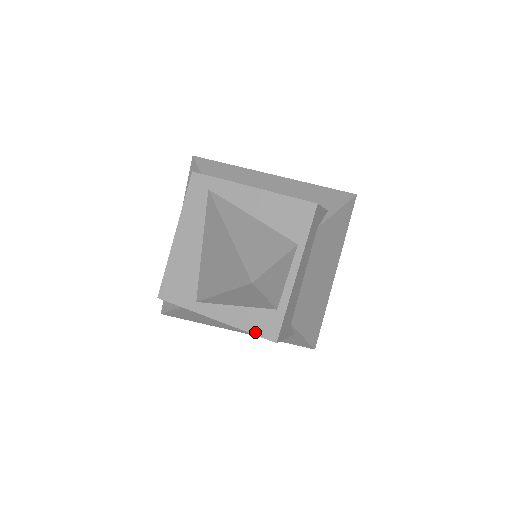
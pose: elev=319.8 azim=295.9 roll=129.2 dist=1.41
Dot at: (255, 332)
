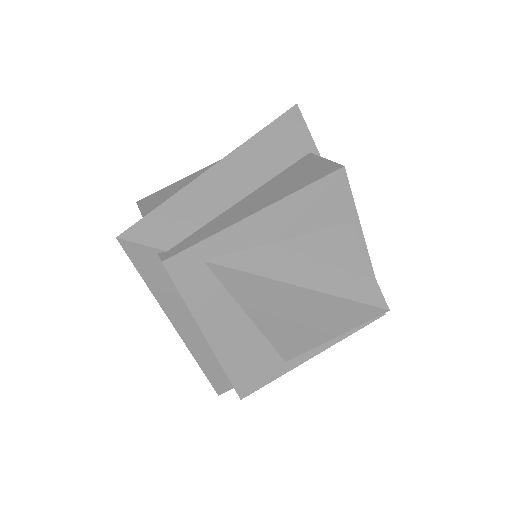
Dot at: (361, 326)
